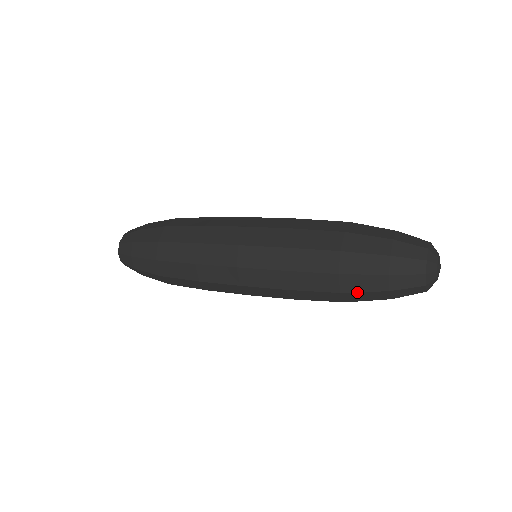
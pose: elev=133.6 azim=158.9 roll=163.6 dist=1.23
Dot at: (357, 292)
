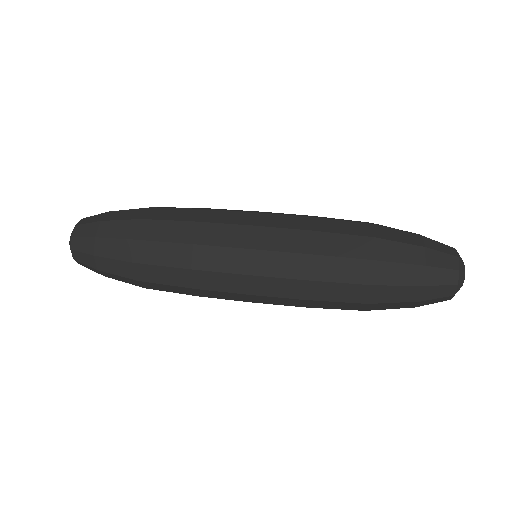
Dot at: (386, 303)
